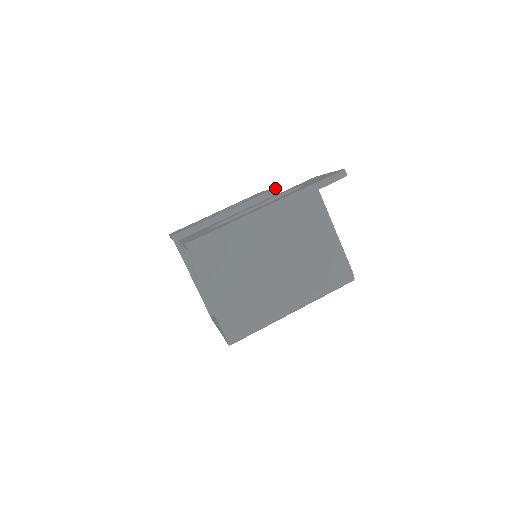
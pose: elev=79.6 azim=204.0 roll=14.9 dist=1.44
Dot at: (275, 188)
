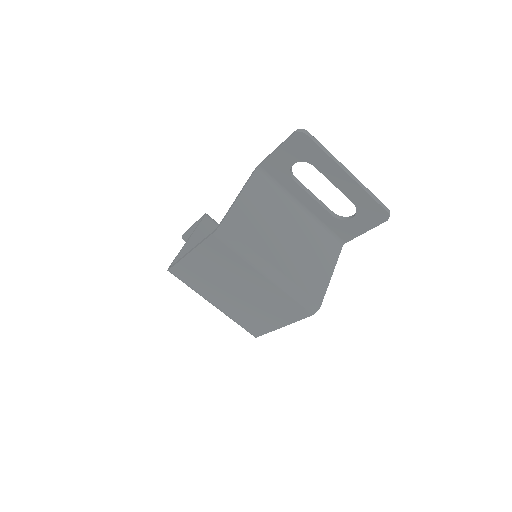
Dot at: occluded
